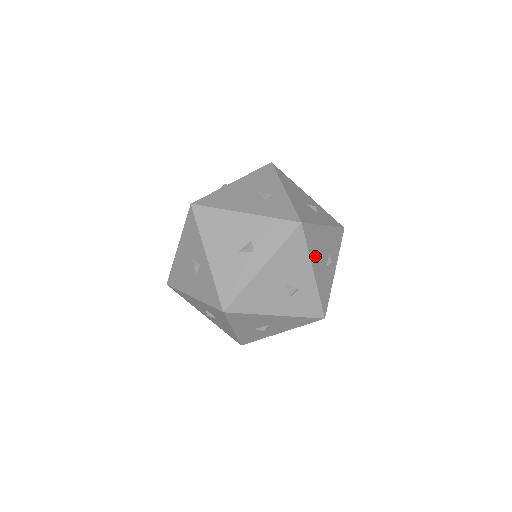
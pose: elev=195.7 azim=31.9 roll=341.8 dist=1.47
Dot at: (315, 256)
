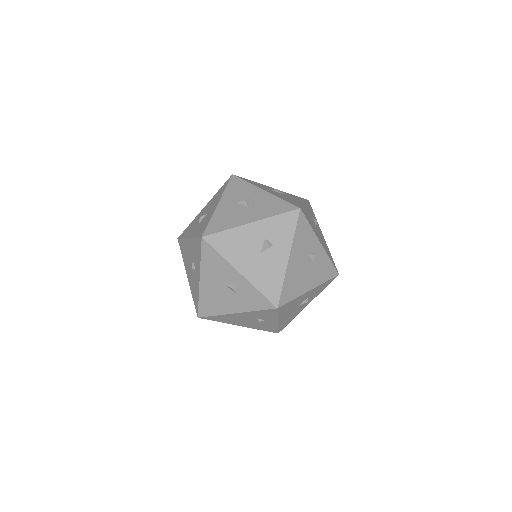
Dot at: (302, 285)
